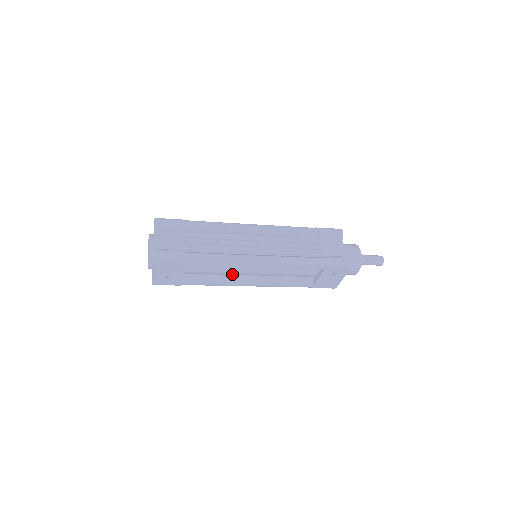
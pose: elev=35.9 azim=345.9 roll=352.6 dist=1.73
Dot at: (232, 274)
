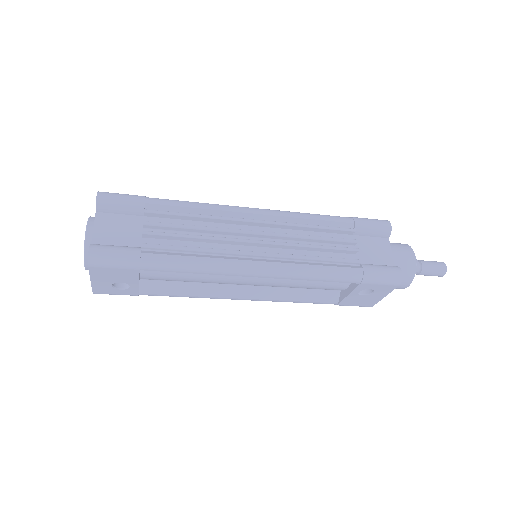
Dot at: (217, 283)
